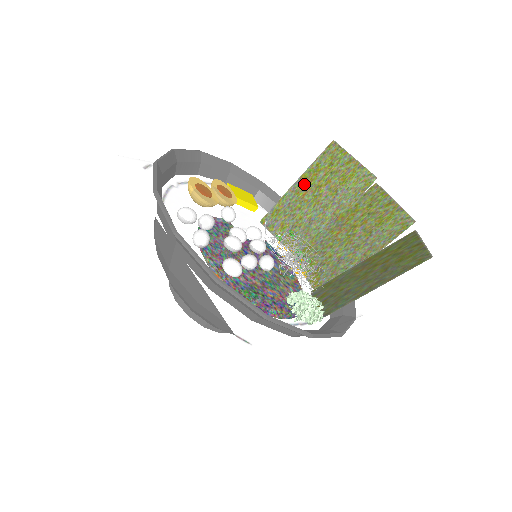
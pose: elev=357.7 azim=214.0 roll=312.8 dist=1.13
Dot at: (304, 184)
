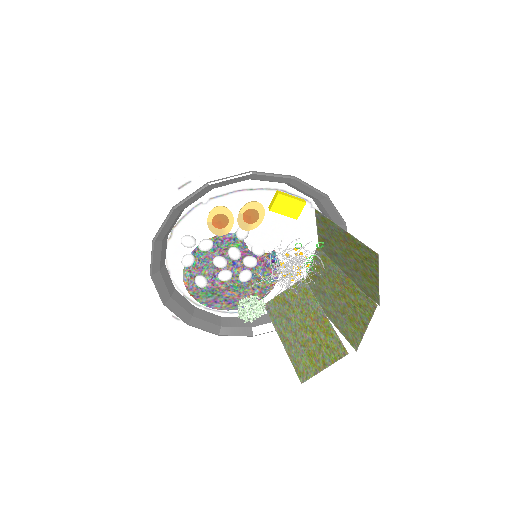
Dot at: (346, 238)
